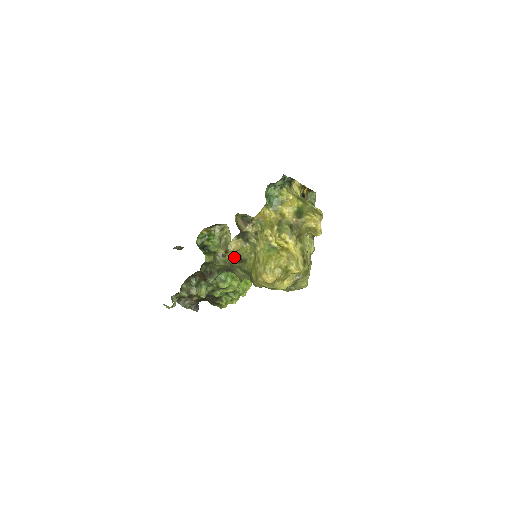
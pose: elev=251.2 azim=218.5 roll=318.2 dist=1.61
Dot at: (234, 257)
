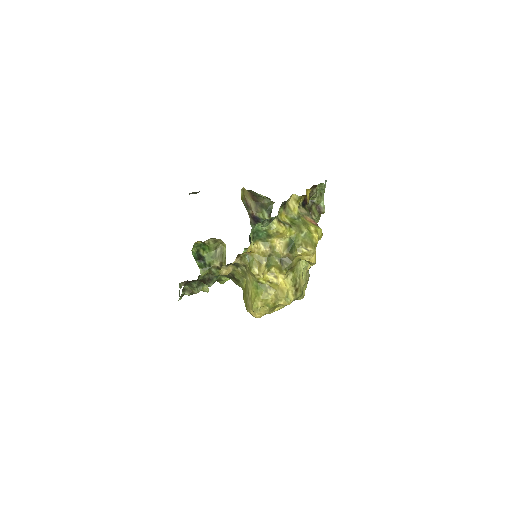
Dot at: occluded
